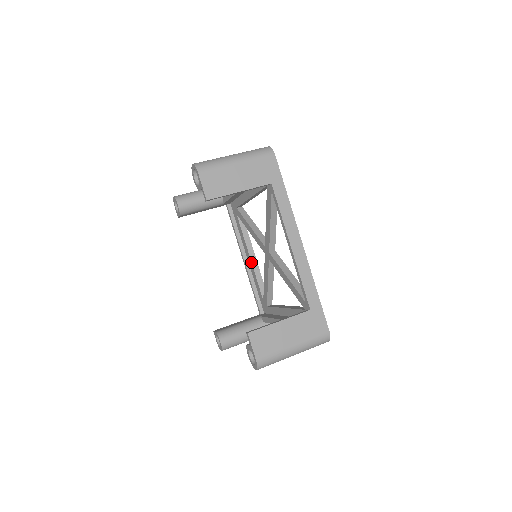
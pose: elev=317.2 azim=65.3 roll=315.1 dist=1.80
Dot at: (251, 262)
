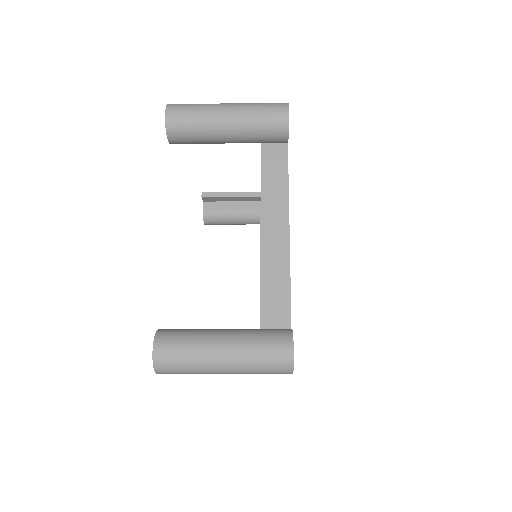
Dot at: occluded
